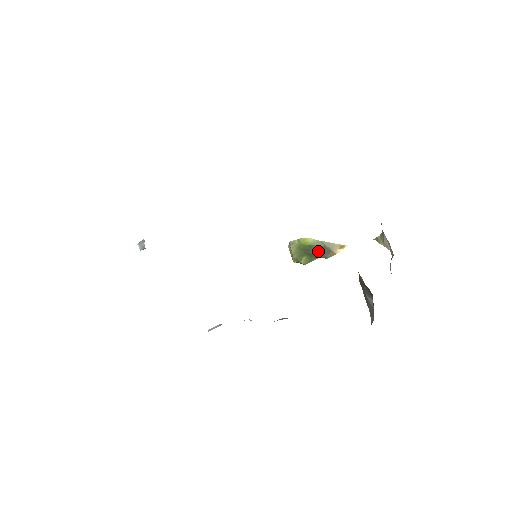
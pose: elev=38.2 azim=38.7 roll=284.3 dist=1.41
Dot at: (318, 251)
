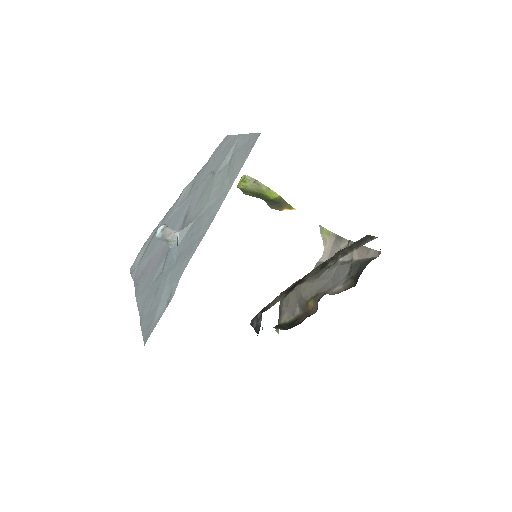
Dot at: (272, 203)
